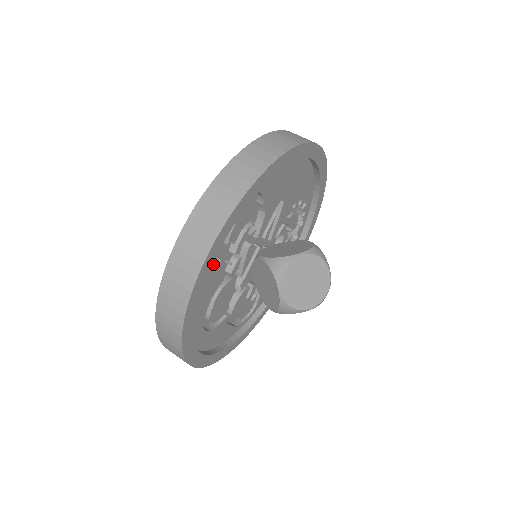
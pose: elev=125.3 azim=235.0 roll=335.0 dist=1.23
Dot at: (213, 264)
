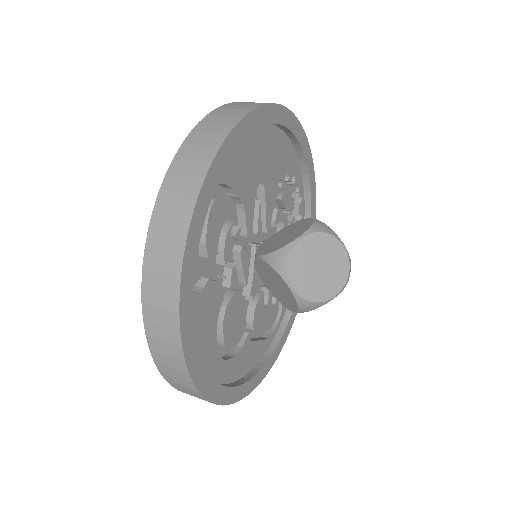
Dot at: (200, 286)
